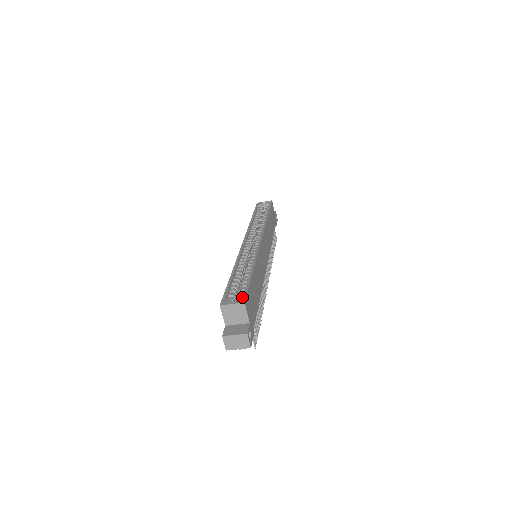
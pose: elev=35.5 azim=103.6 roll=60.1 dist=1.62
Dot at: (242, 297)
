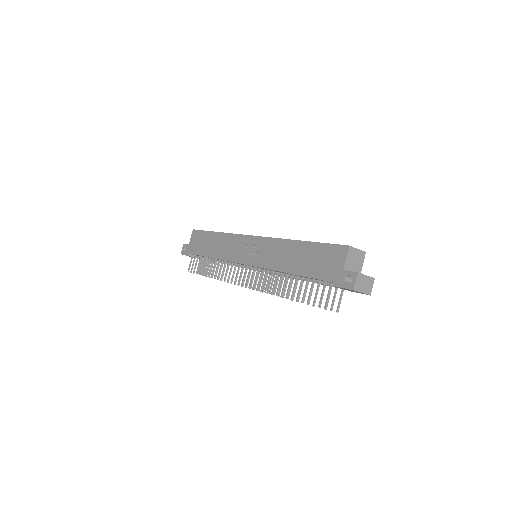
Dot at: occluded
